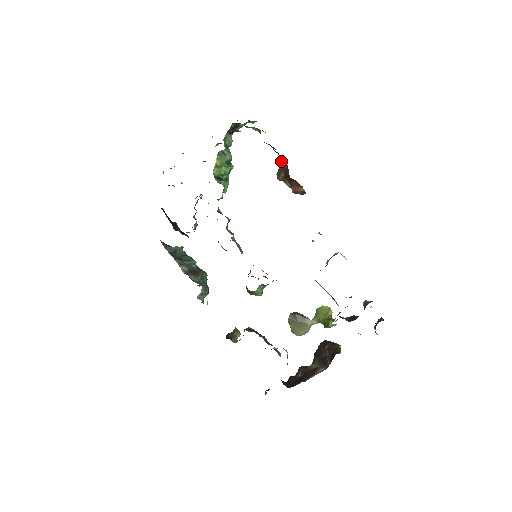
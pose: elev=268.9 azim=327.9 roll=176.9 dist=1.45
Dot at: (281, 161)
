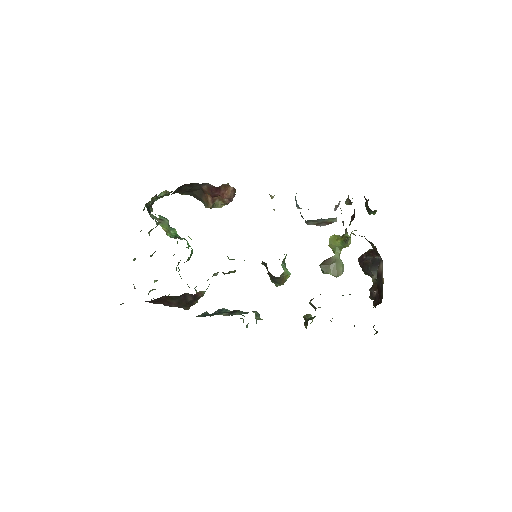
Dot at: (199, 194)
